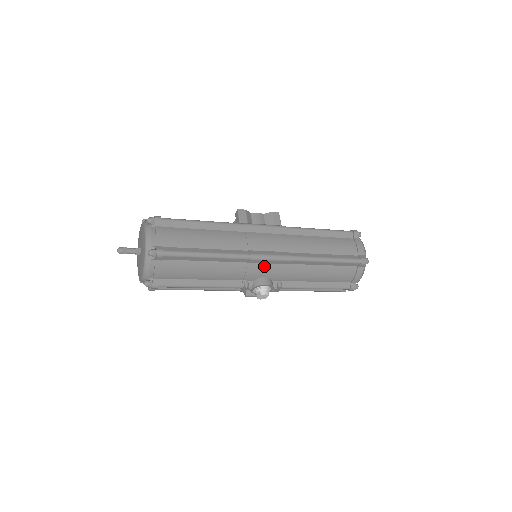
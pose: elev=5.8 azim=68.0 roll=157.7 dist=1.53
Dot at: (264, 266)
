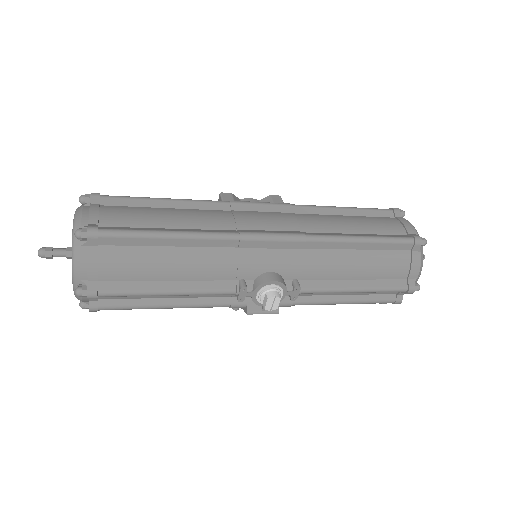
Dot at: (266, 253)
